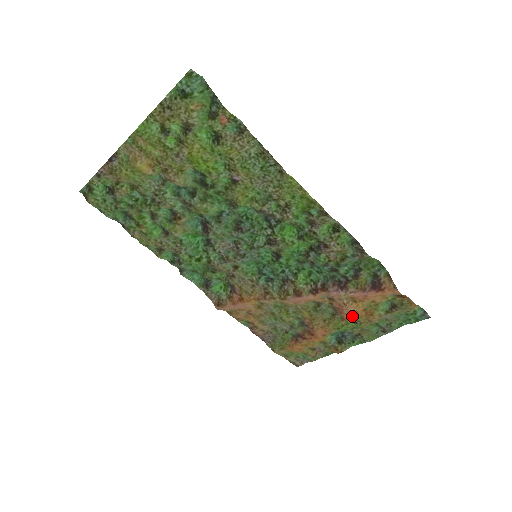
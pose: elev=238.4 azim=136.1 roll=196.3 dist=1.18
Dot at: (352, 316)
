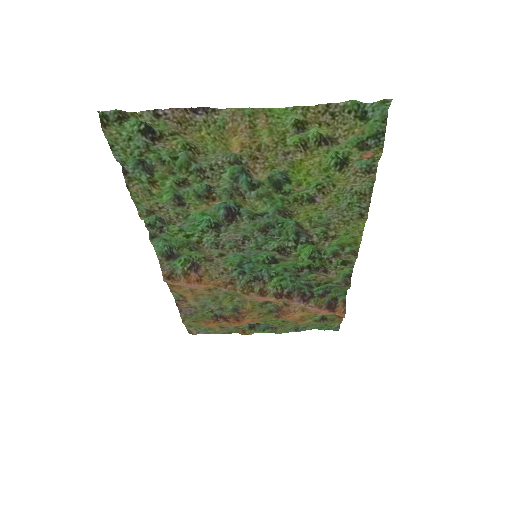
Dot at: (288, 318)
